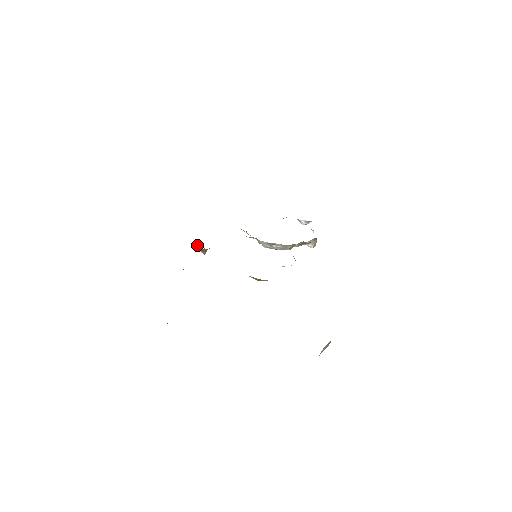
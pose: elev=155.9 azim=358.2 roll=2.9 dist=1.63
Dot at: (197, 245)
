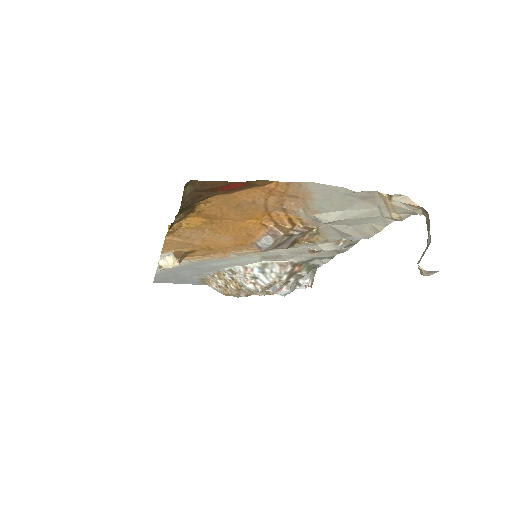
Dot at: (166, 257)
